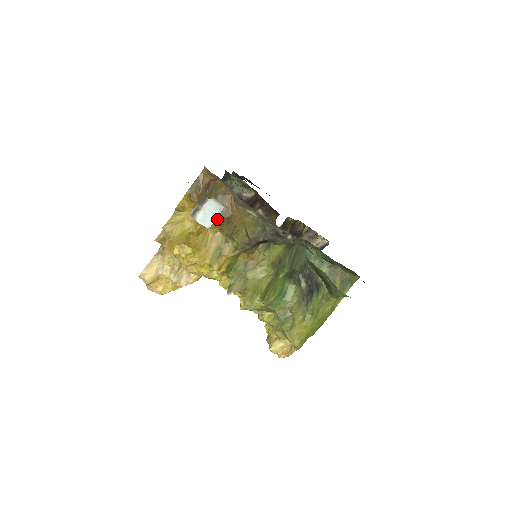
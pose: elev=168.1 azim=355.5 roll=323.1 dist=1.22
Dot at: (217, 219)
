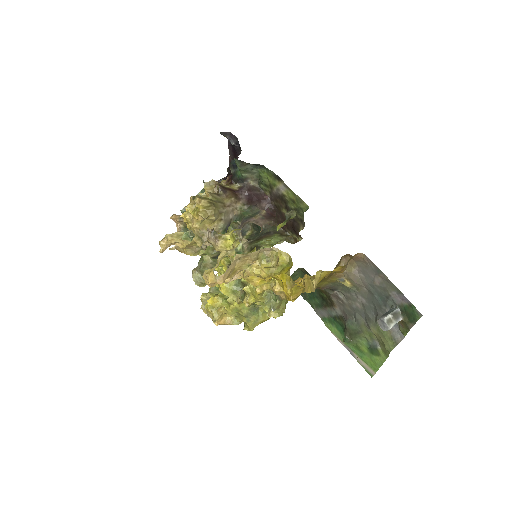
Dot at: occluded
